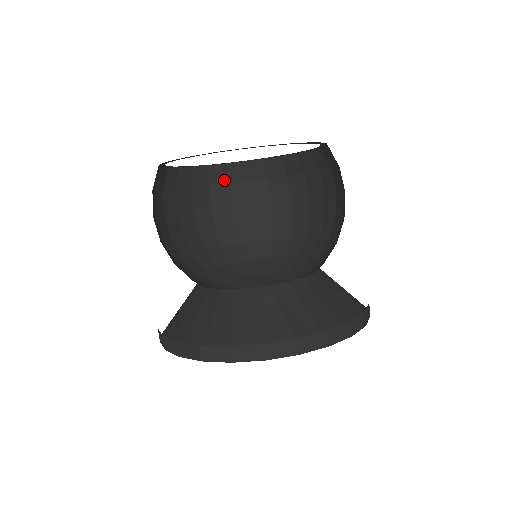
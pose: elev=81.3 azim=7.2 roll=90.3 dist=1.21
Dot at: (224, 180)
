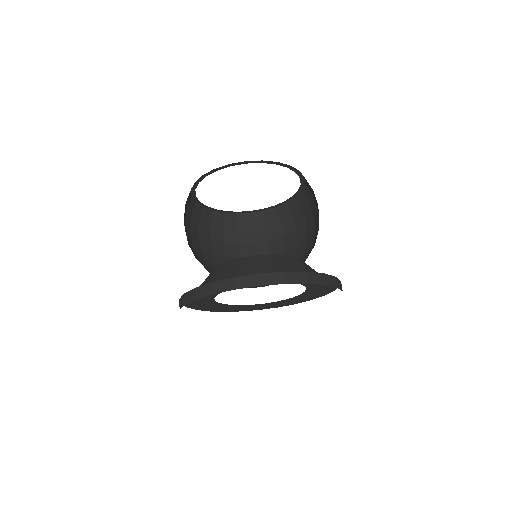
Dot at: (234, 226)
